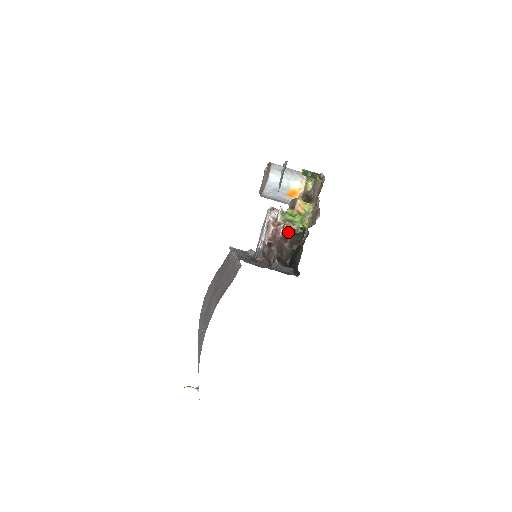
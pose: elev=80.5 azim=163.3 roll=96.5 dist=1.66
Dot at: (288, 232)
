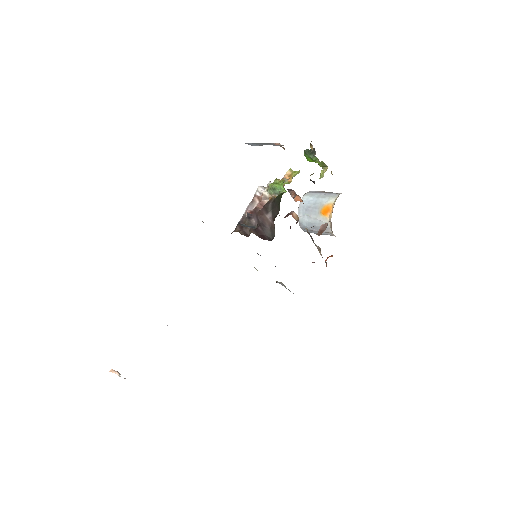
Dot at: (270, 201)
